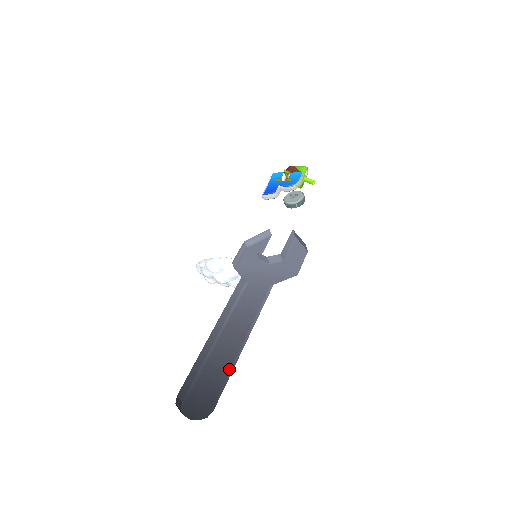
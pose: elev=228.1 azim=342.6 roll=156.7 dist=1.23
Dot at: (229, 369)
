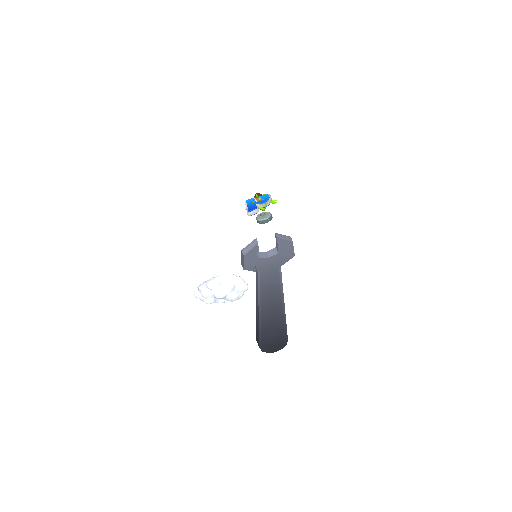
Dot at: (282, 317)
